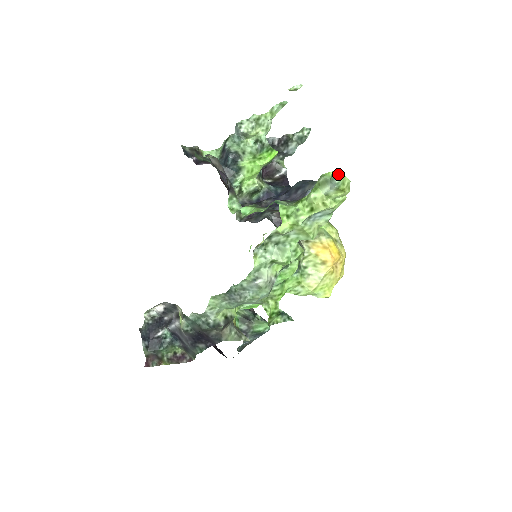
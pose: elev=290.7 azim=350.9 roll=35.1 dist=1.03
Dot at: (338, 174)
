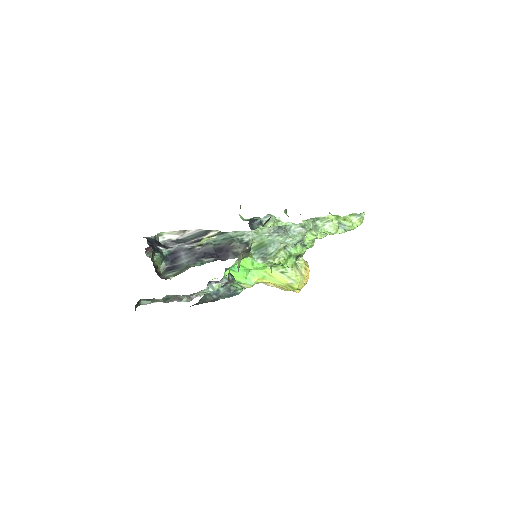
Dot at: (364, 213)
